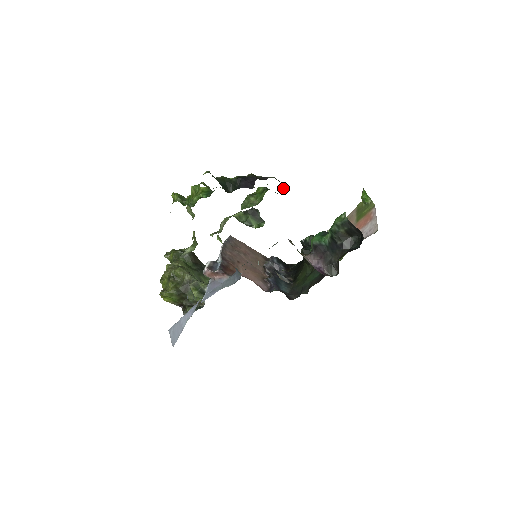
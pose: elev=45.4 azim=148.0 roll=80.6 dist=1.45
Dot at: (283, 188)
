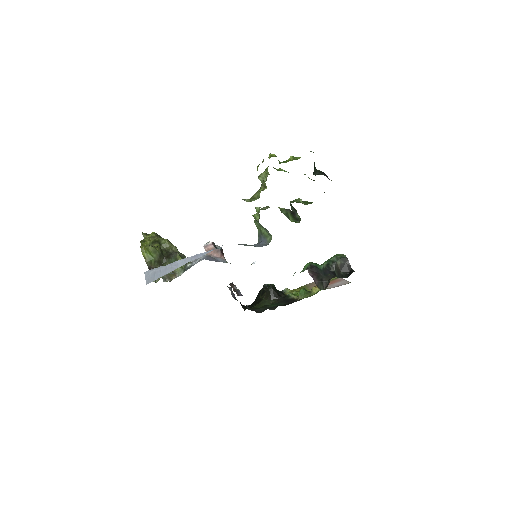
Dot at: occluded
